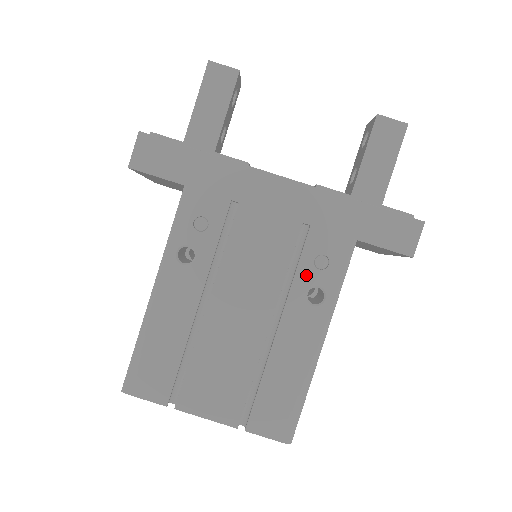
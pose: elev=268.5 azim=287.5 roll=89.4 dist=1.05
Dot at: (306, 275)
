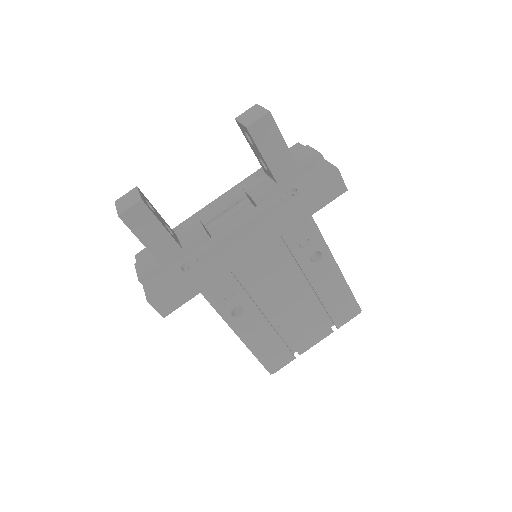
Dot at: (303, 256)
